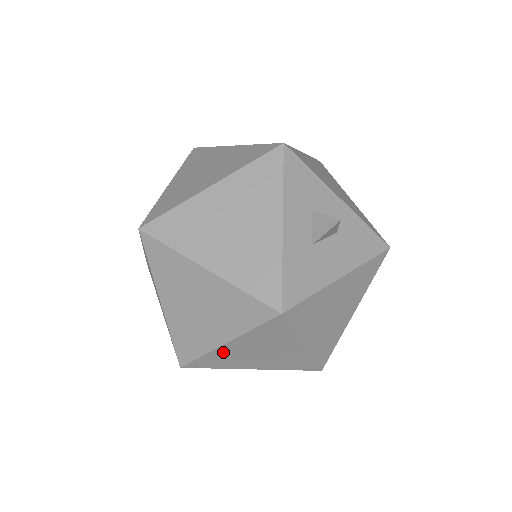
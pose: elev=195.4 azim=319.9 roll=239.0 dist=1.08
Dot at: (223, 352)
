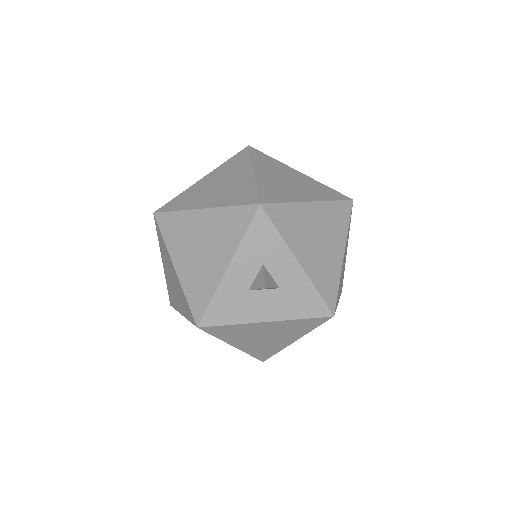
Dot at: occluded
